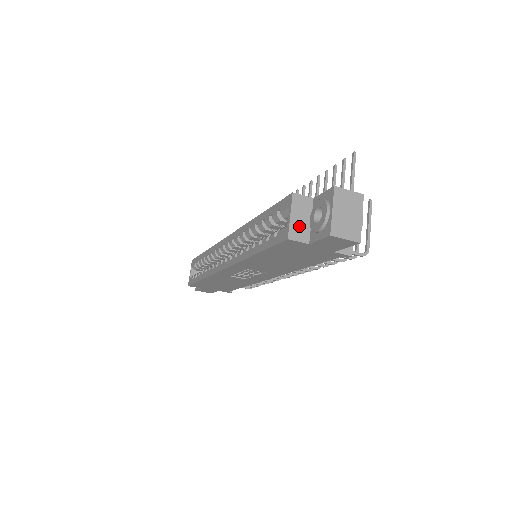
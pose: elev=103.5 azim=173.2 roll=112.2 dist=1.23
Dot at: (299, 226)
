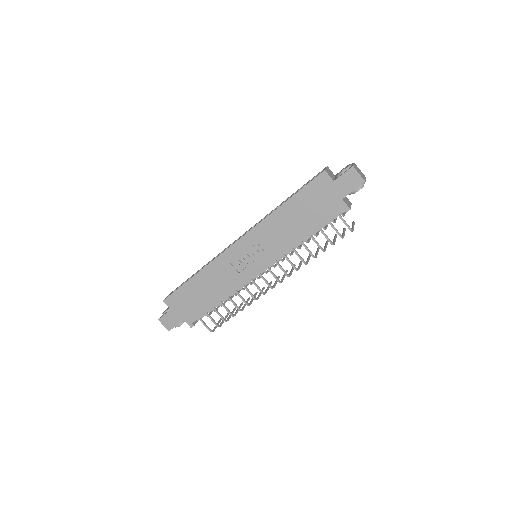
Dot at: (330, 174)
